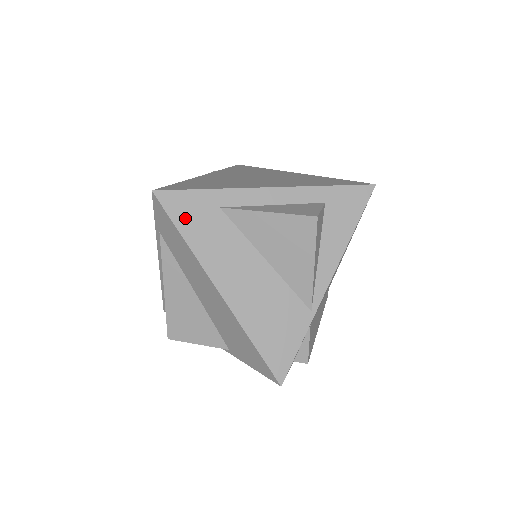
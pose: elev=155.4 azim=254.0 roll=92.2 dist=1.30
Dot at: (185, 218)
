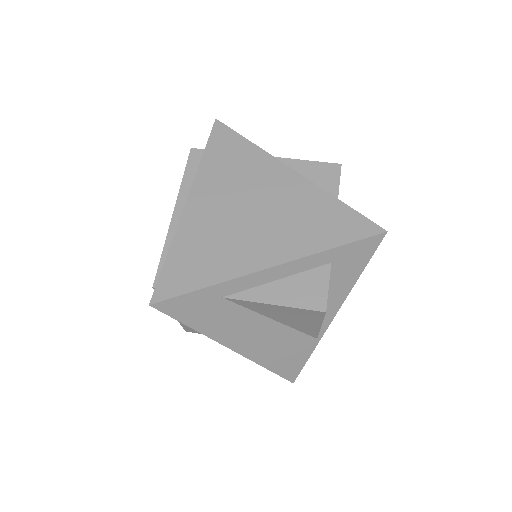
Dot at: (189, 315)
